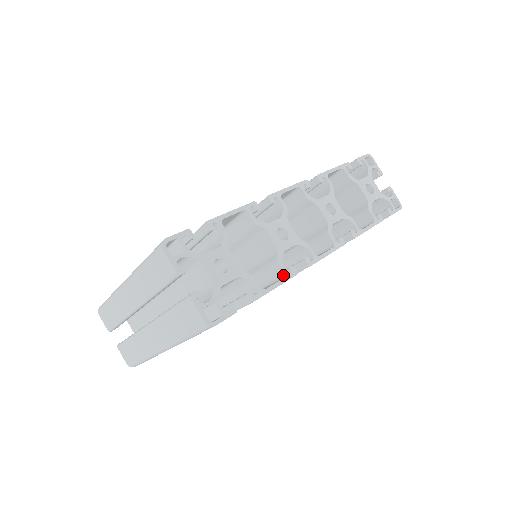
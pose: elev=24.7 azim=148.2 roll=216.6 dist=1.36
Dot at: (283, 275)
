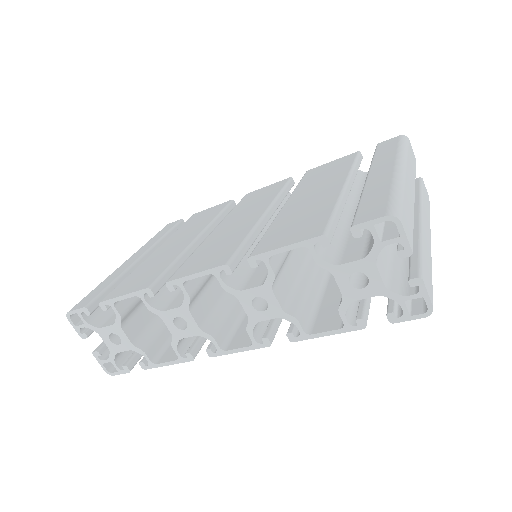
Dot at: (178, 357)
